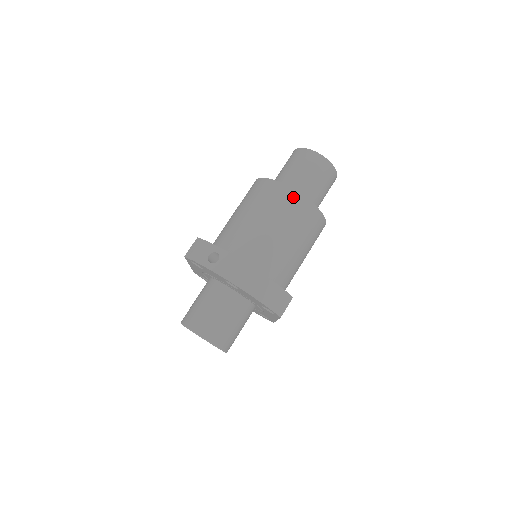
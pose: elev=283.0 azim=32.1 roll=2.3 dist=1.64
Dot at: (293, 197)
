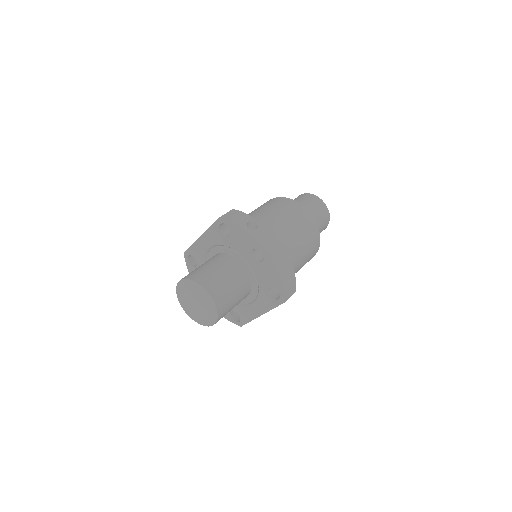
Dot at: (309, 218)
